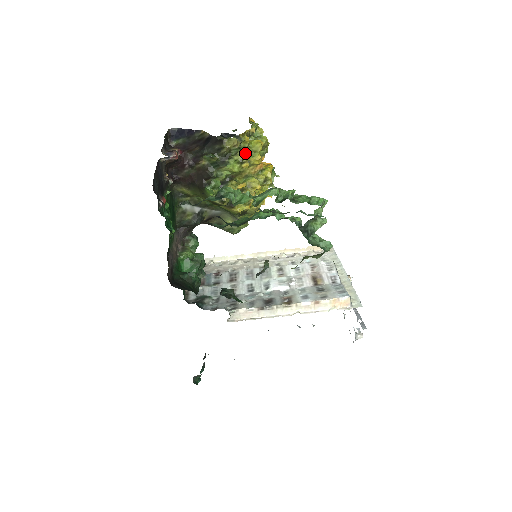
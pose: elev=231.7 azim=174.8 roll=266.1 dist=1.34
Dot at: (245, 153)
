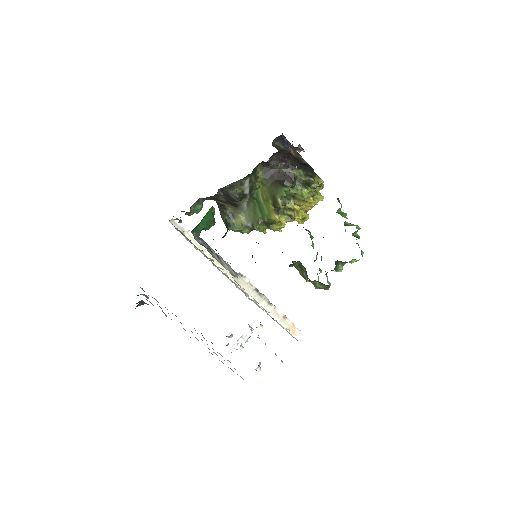
Dot at: occluded
